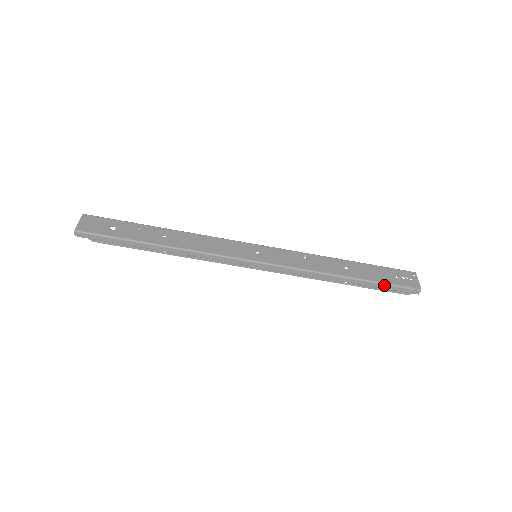
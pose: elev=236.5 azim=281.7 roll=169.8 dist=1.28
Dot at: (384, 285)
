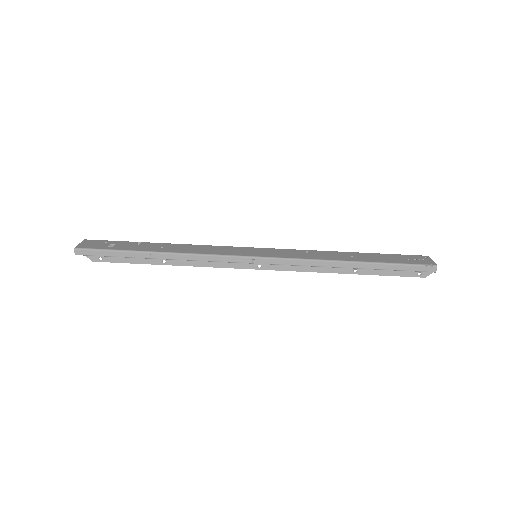
Dot at: (395, 265)
